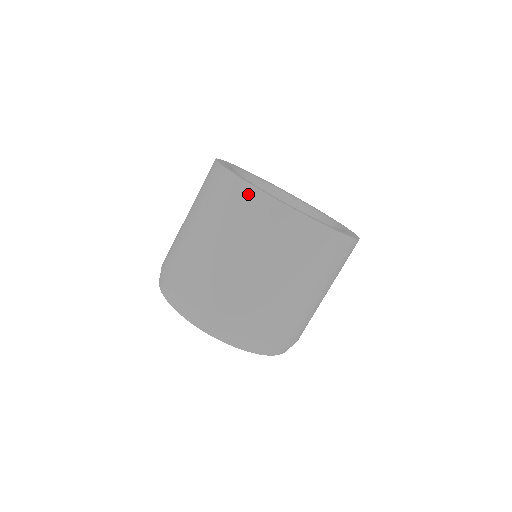
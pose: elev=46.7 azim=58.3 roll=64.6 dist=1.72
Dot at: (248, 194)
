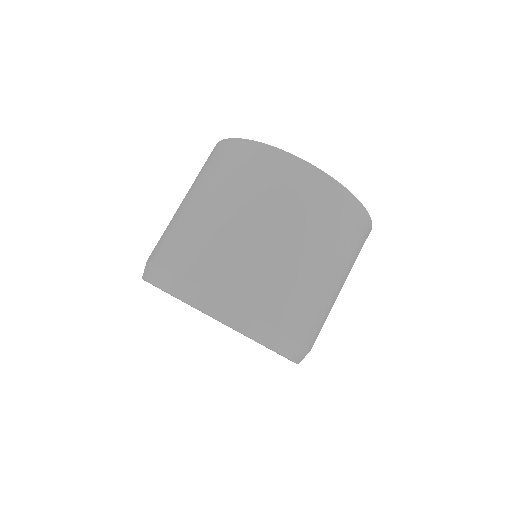
Dot at: (295, 167)
